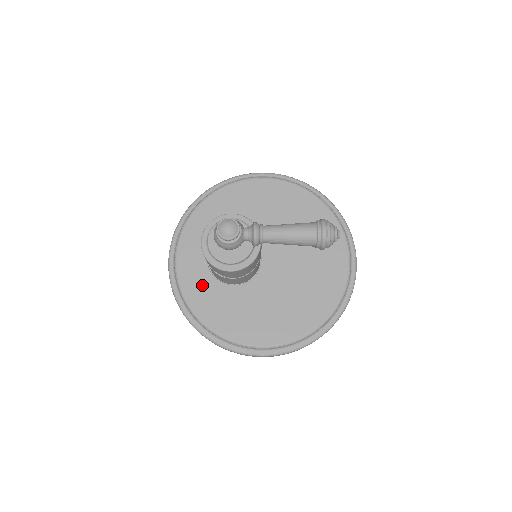
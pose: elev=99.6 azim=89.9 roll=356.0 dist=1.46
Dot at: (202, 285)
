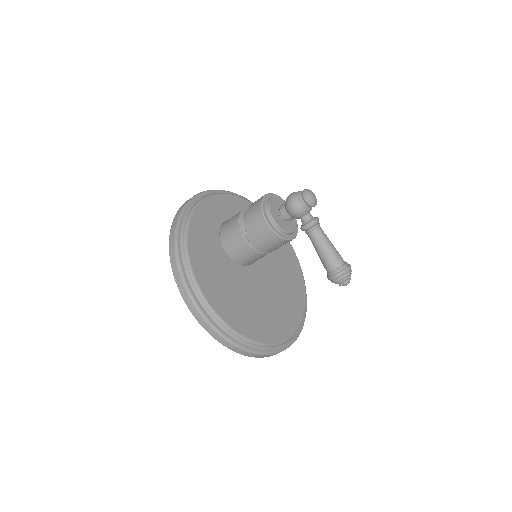
Dot at: (209, 224)
